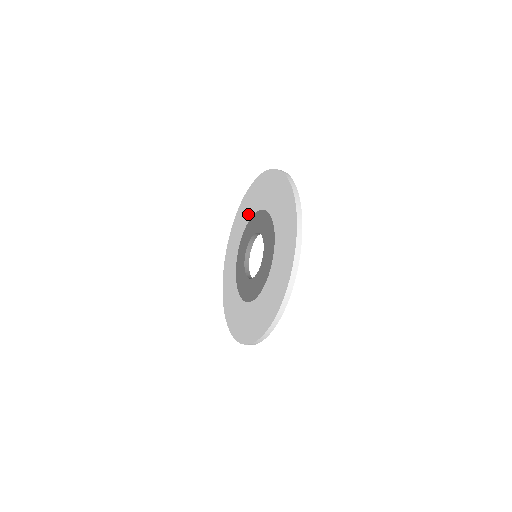
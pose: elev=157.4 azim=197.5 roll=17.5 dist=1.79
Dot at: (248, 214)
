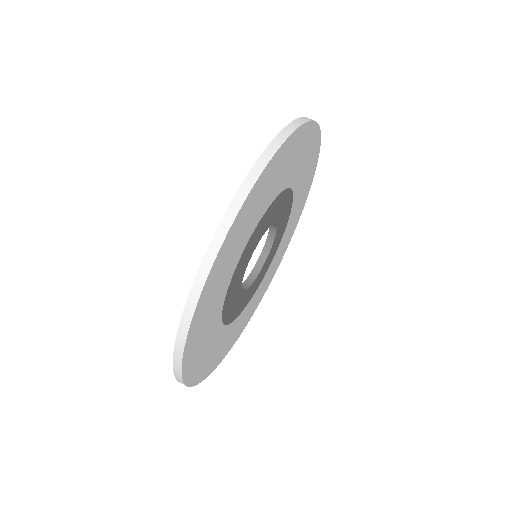
Dot at: occluded
